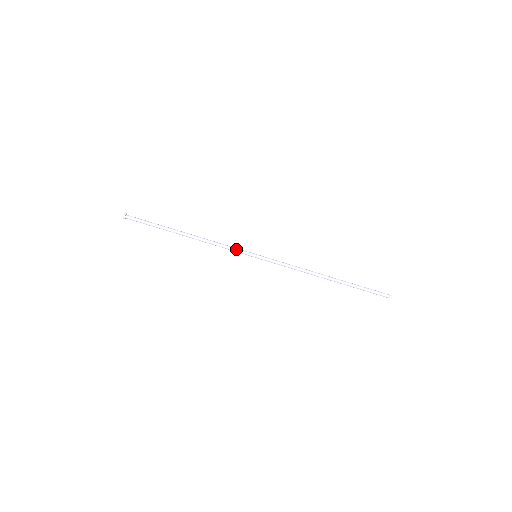
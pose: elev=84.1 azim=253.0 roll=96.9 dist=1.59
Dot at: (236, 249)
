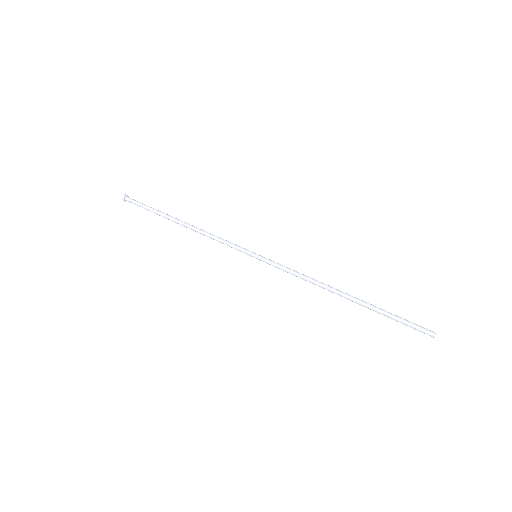
Dot at: (235, 244)
